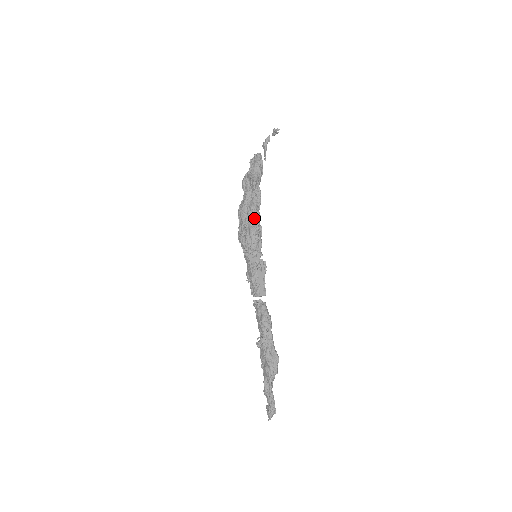
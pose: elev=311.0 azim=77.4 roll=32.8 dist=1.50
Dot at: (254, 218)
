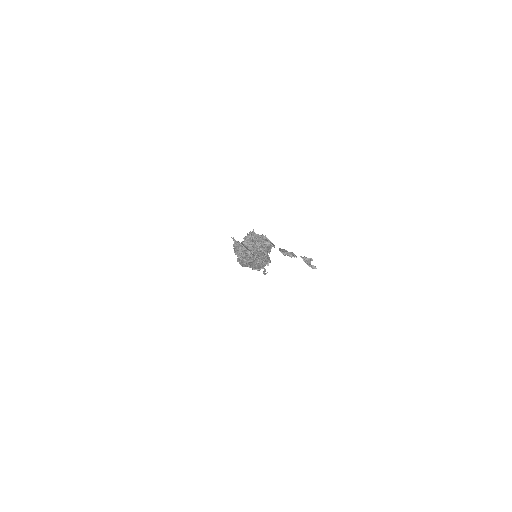
Dot at: occluded
